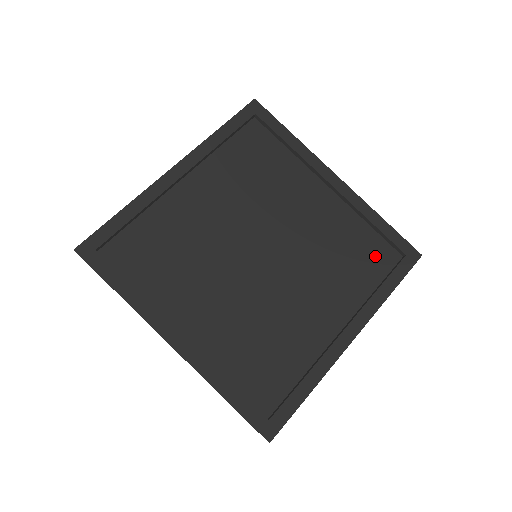
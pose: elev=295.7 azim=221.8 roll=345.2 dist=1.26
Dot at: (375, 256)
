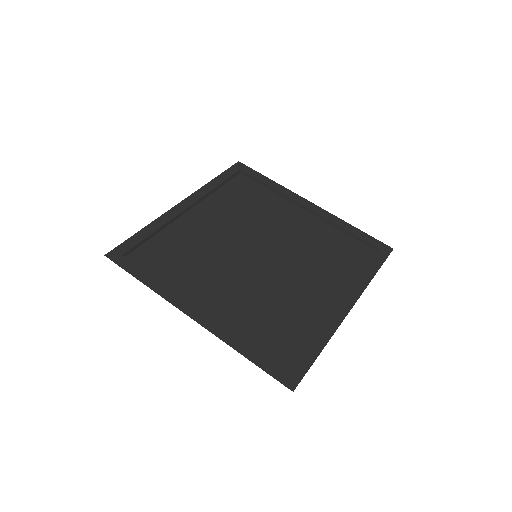
Dot at: (355, 253)
